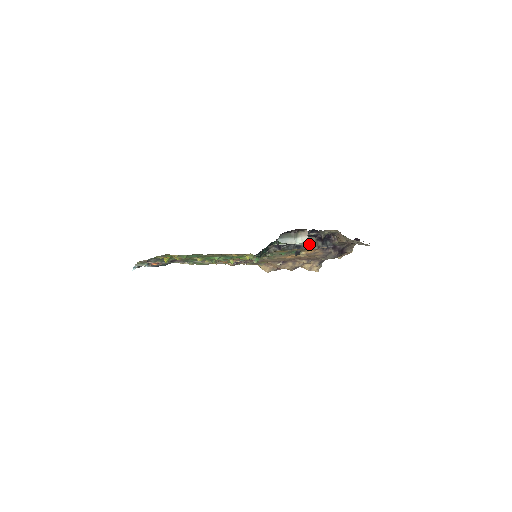
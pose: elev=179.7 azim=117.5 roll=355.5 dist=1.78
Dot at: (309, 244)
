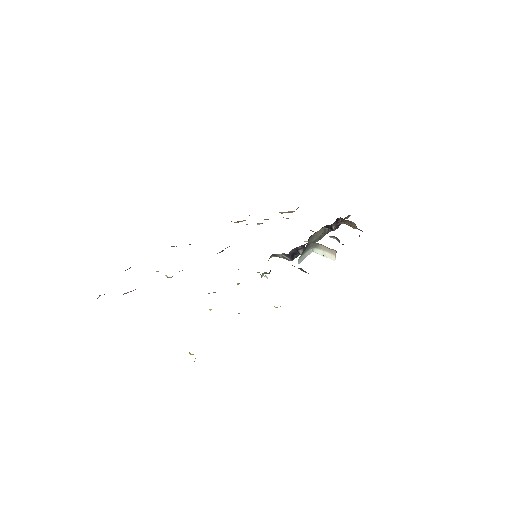
Dot at: (318, 237)
